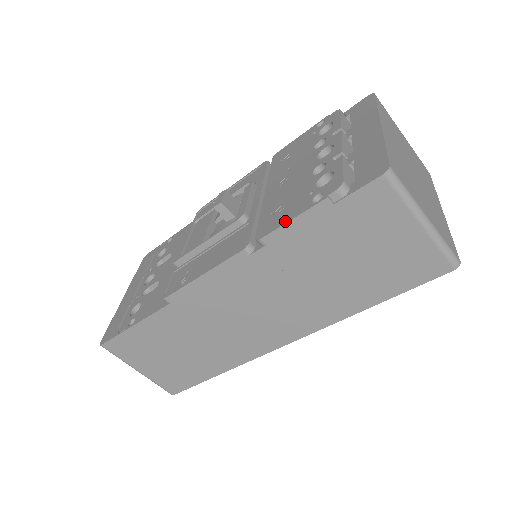
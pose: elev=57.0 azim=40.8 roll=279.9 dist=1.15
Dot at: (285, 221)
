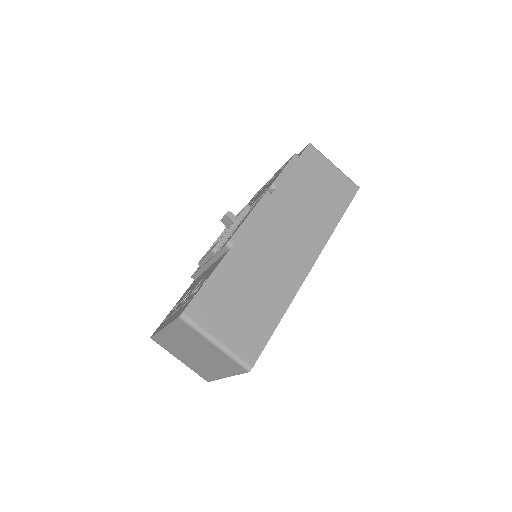
Dot at: (280, 173)
